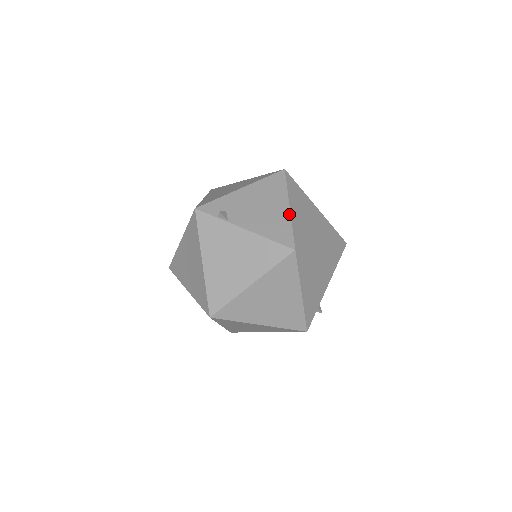
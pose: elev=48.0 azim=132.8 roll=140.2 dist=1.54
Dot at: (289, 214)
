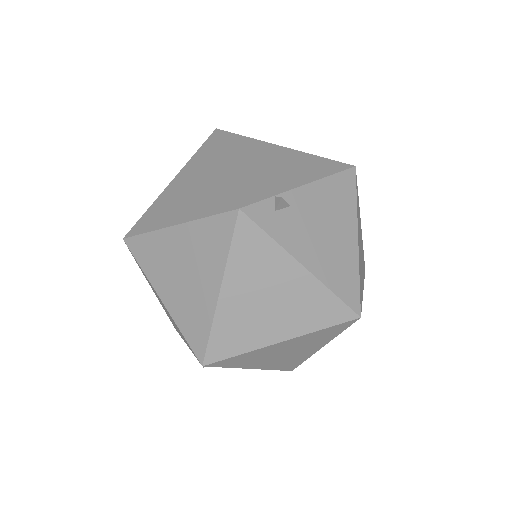
Dot at: occluded
